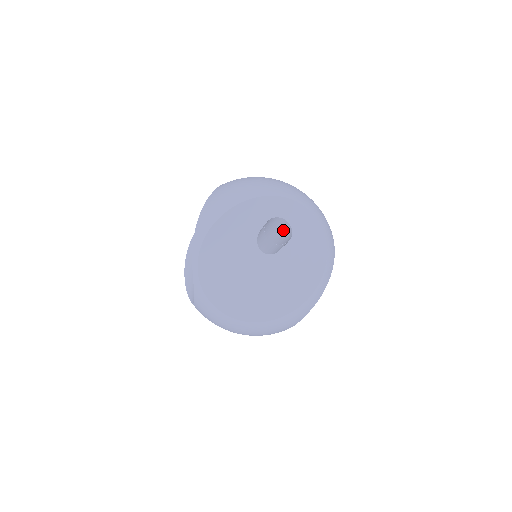
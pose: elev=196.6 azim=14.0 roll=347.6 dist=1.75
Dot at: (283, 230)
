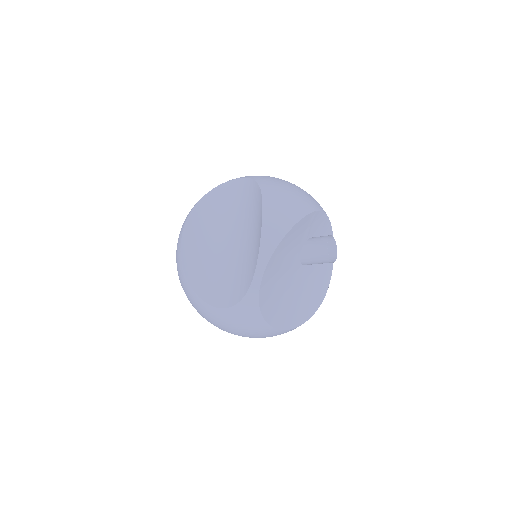
Dot at: occluded
